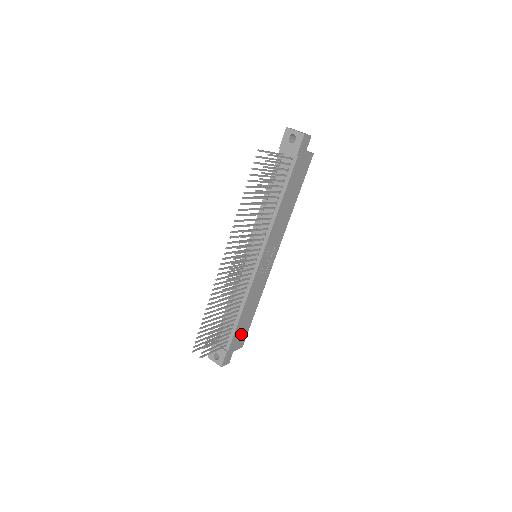
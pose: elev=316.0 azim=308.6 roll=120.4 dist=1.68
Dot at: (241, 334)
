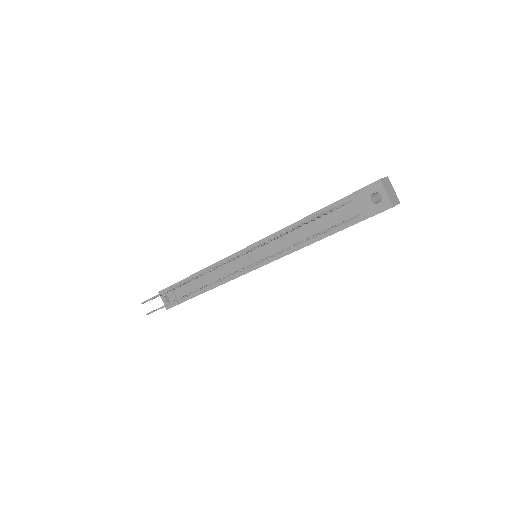
Dot at: occluded
